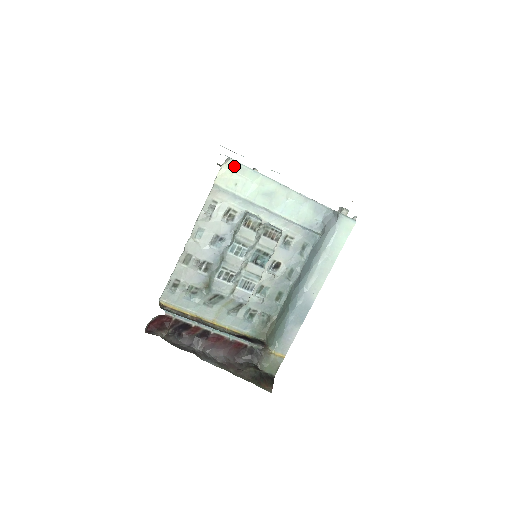
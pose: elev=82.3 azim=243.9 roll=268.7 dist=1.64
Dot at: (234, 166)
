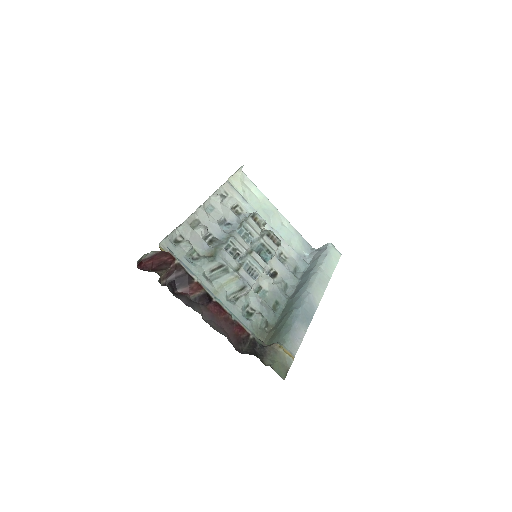
Dot at: (244, 178)
